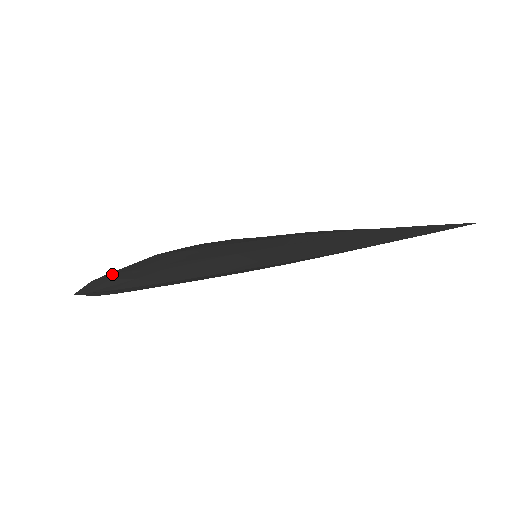
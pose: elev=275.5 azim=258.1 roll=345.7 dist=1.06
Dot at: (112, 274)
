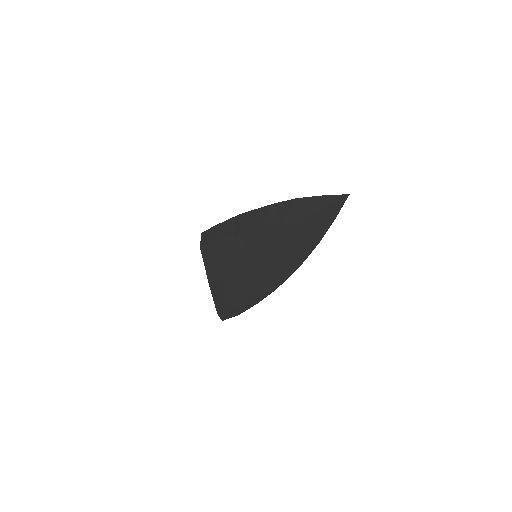
Dot at: (219, 307)
